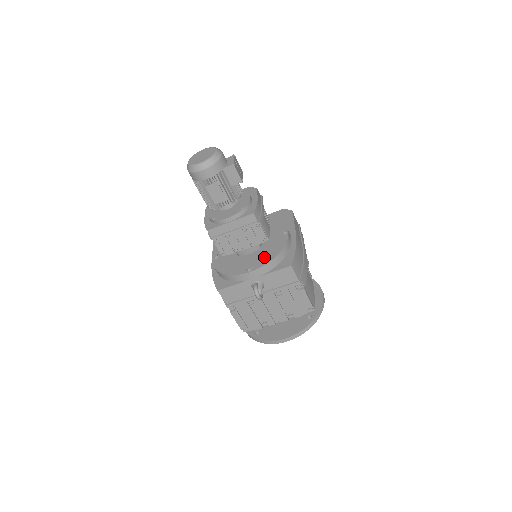
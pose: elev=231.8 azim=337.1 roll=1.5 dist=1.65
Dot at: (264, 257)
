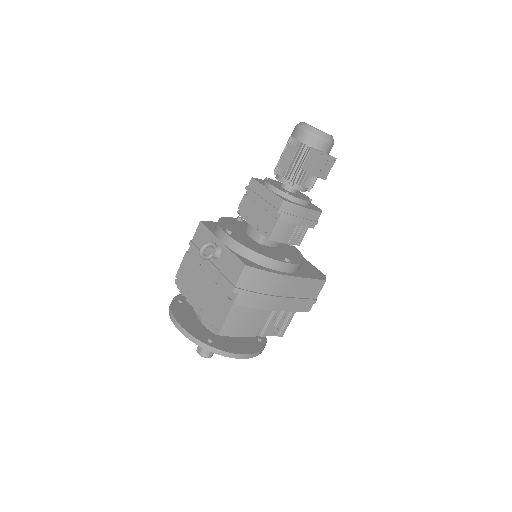
Dot at: (248, 243)
